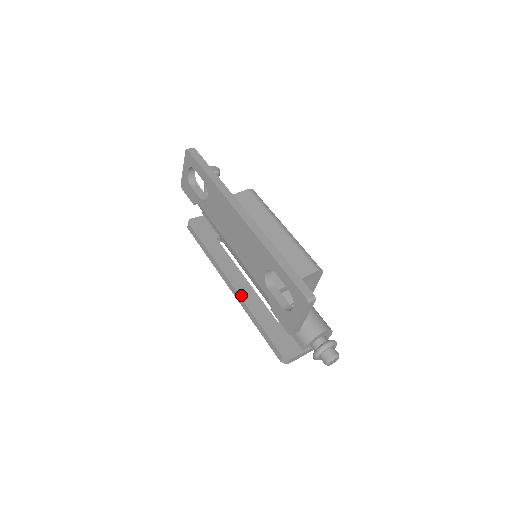
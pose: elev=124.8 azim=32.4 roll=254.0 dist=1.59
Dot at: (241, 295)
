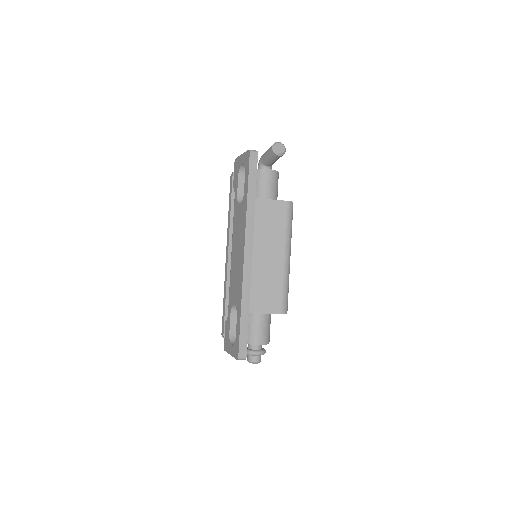
Dot at: (229, 270)
